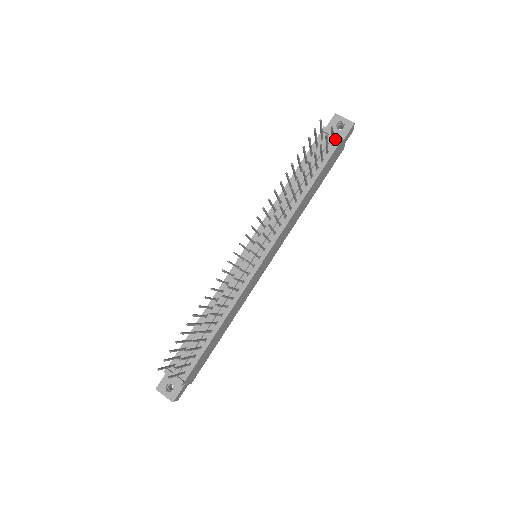
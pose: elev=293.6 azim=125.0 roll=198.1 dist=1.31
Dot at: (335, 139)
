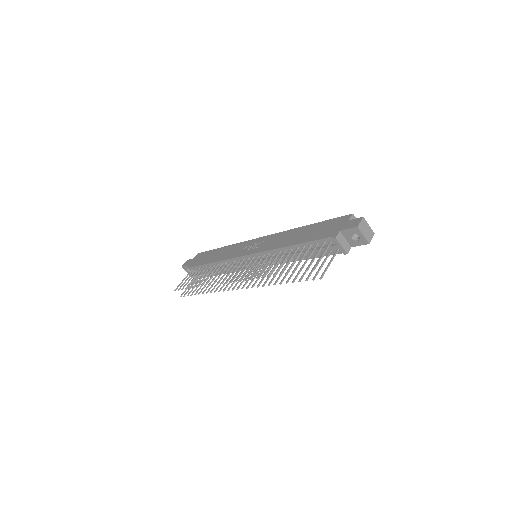
Dot at: (342, 248)
